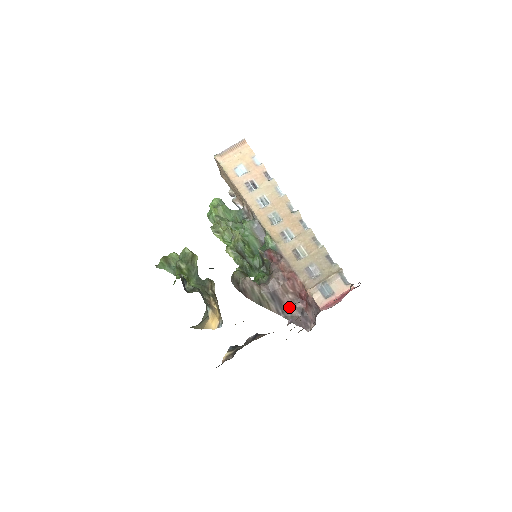
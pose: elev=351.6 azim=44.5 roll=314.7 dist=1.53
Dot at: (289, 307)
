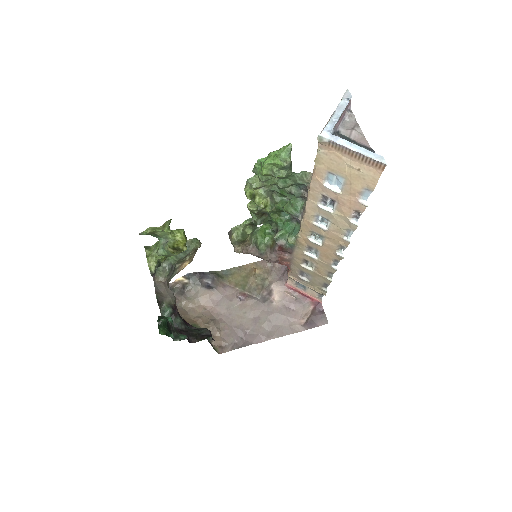
Dot at: occluded
